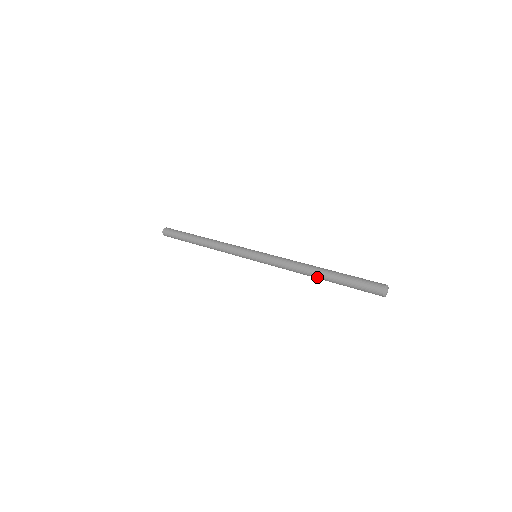
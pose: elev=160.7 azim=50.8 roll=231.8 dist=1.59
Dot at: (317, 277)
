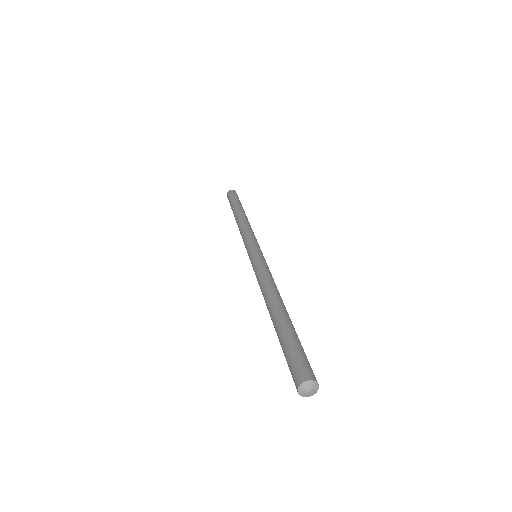
Dot at: (271, 310)
